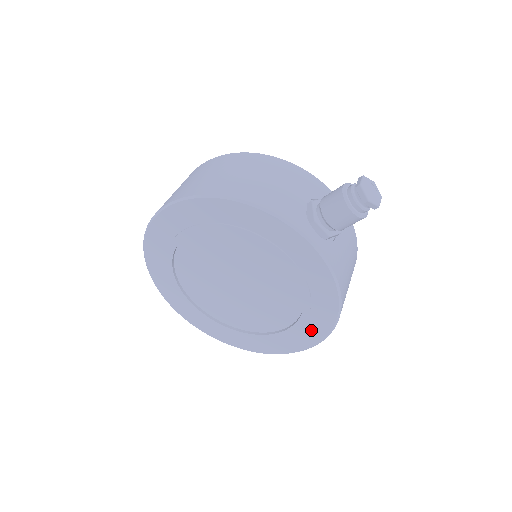
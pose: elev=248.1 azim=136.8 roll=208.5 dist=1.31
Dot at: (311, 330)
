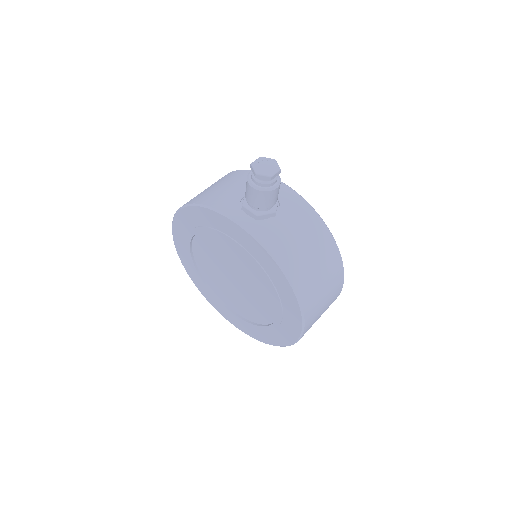
Dot at: (290, 310)
